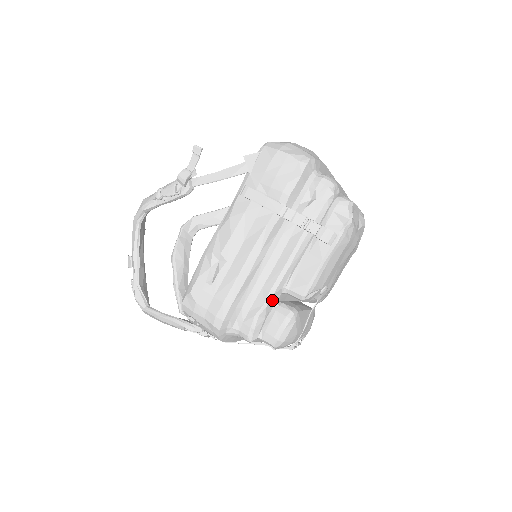
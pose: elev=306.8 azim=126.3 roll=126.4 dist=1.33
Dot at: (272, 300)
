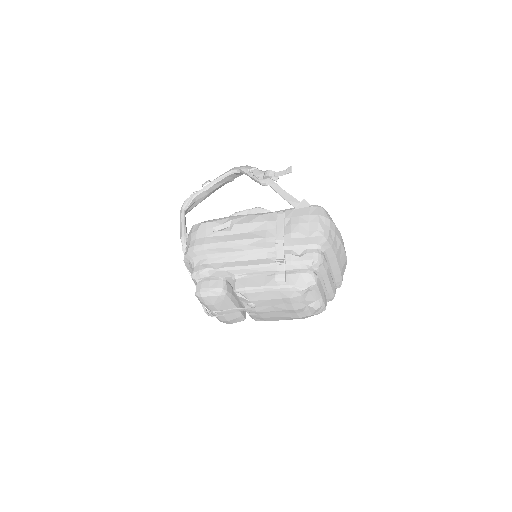
Dot at: (223, 273)
